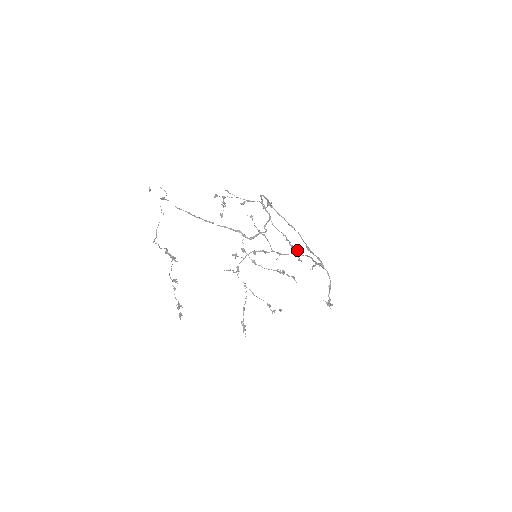
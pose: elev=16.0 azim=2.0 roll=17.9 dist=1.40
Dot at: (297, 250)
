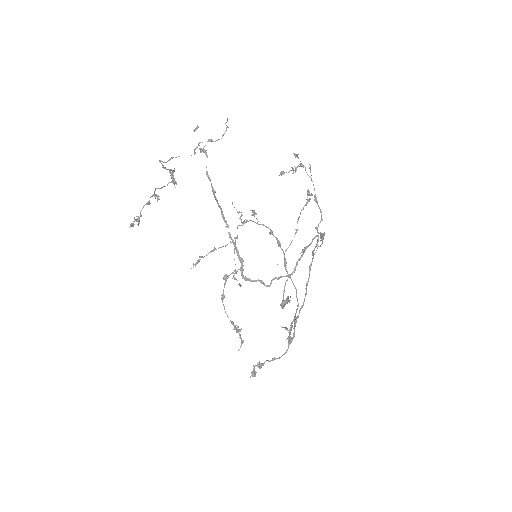
Dot at: occluded
